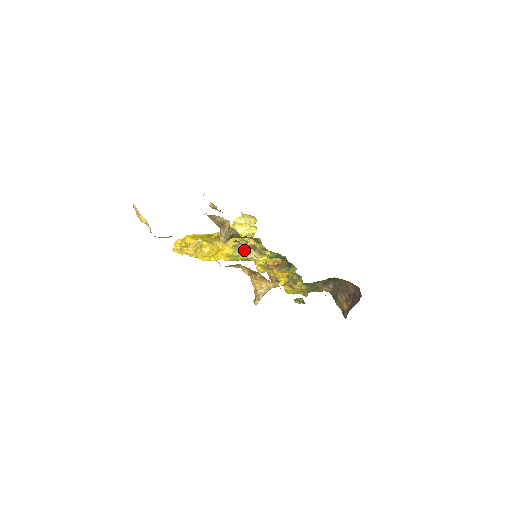
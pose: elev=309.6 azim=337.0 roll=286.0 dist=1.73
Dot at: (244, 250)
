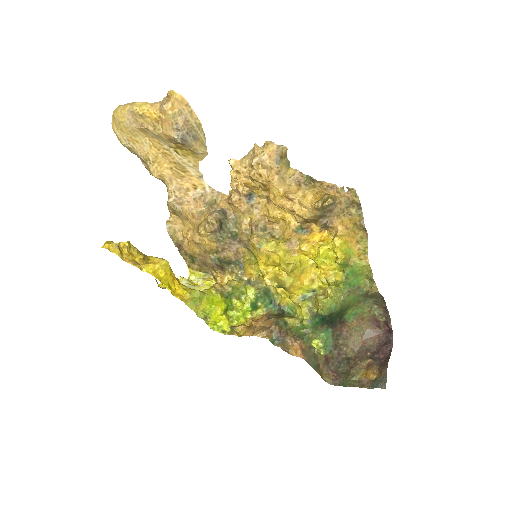
Dot at: (210, 291)
